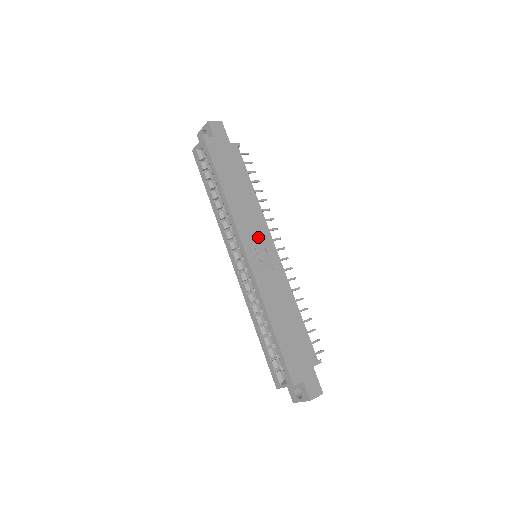
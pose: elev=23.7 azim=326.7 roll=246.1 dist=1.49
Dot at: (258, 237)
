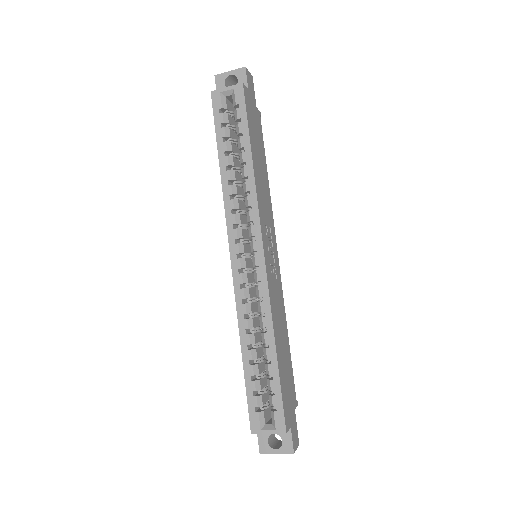
Dot at: (270, 234)
